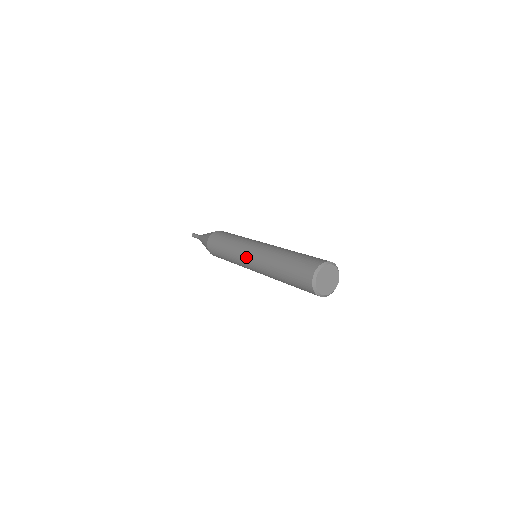
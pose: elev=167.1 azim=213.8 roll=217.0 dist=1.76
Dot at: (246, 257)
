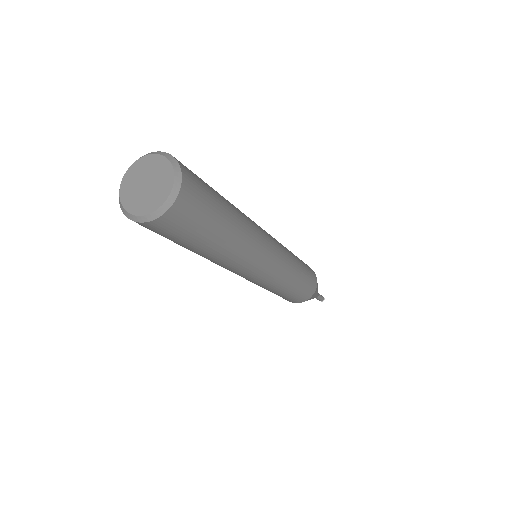
Dot at: occluded
